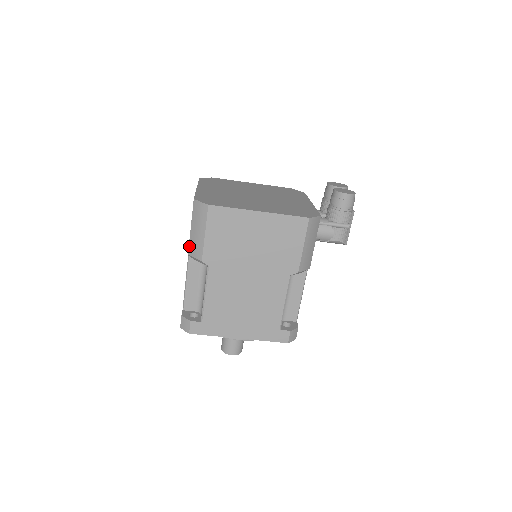
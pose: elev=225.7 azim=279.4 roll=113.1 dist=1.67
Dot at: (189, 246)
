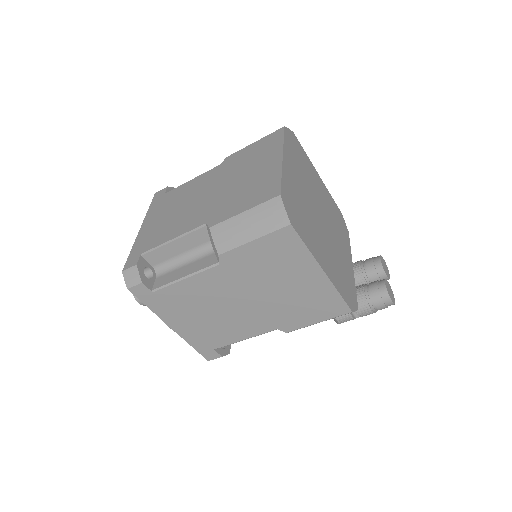
Dot at: (220, 224)
